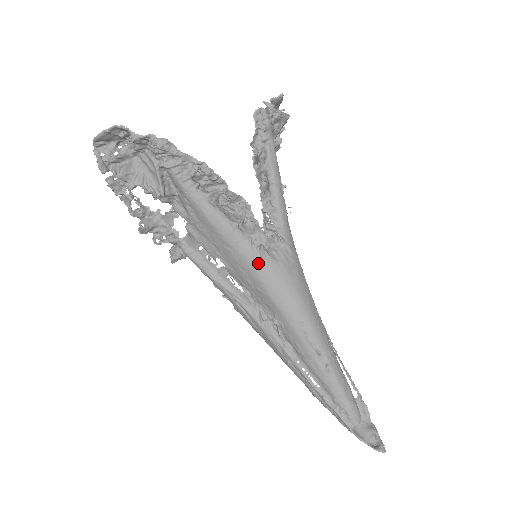
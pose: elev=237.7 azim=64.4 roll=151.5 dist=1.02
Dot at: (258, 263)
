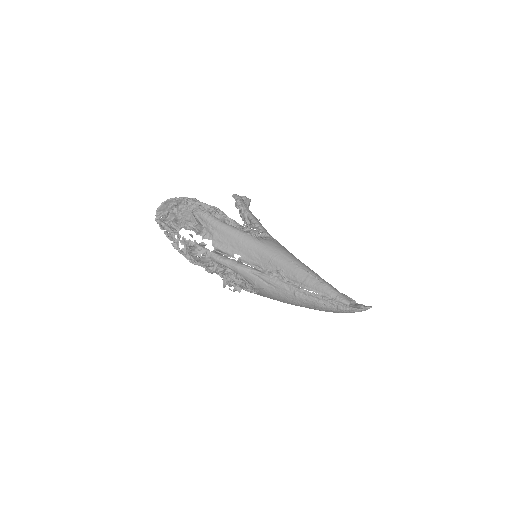
Dot at: (257, 242)
